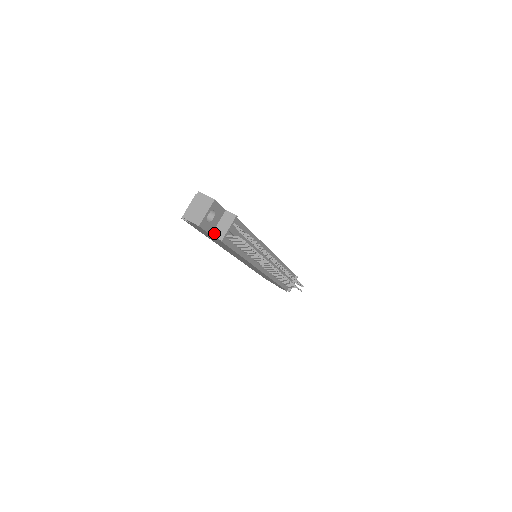
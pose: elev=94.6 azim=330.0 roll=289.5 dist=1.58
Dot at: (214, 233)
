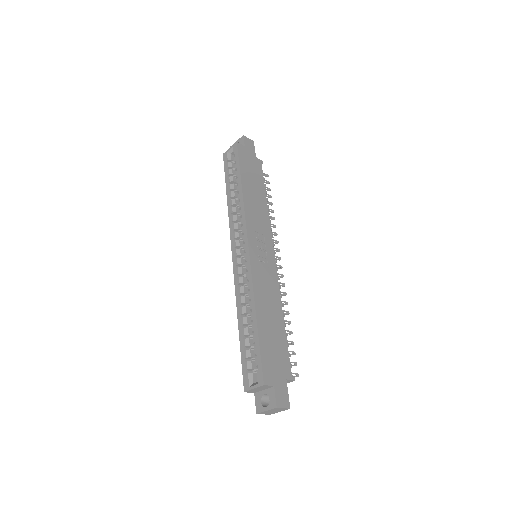
Dot at: occluded
